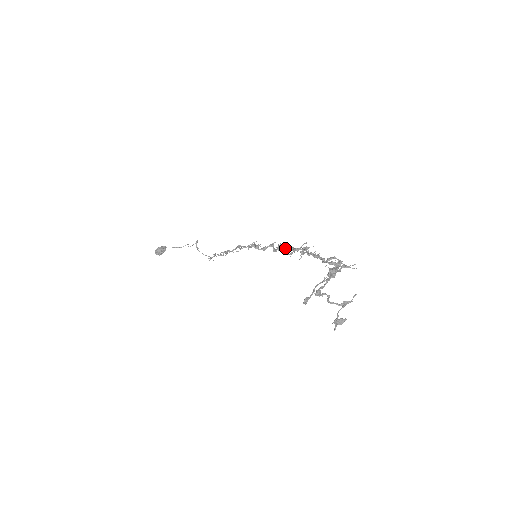
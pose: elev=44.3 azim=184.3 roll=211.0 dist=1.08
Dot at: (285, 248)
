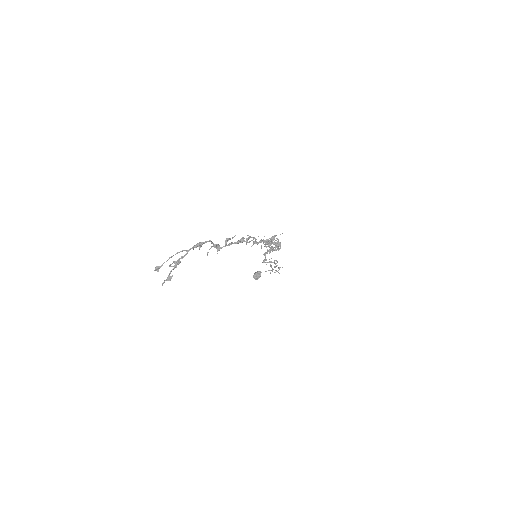
Dot at: (274, 243)
